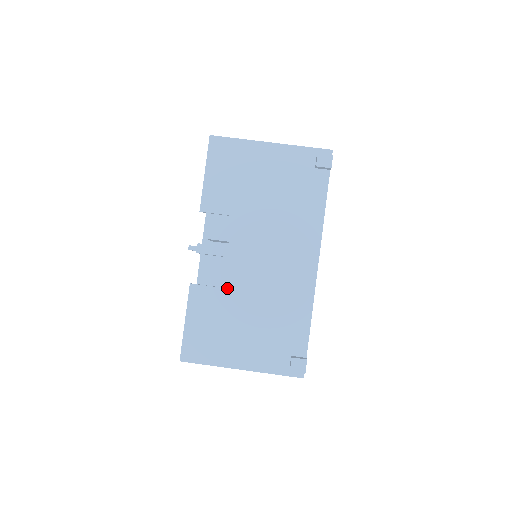
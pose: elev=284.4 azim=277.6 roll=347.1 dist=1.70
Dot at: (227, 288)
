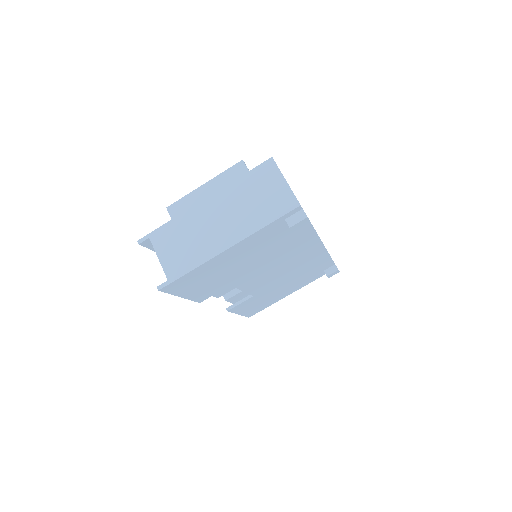
Dot at: (257, 294)
